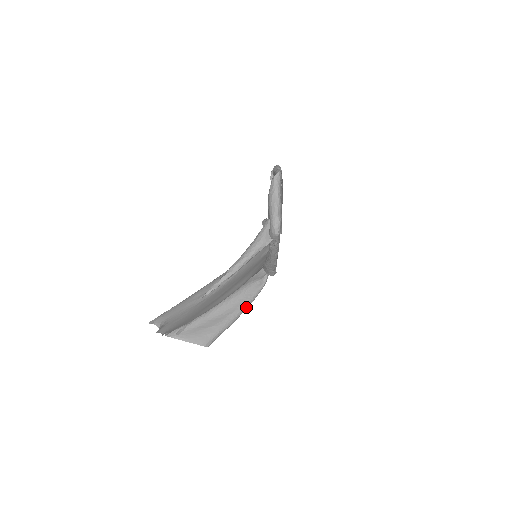
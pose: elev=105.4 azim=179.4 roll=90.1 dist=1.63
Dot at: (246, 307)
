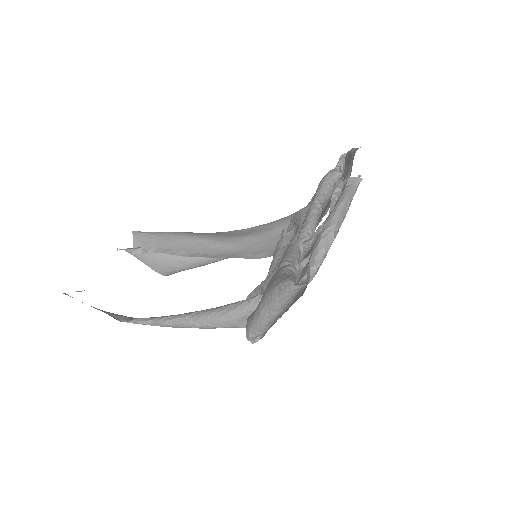
Dot at: occluded
